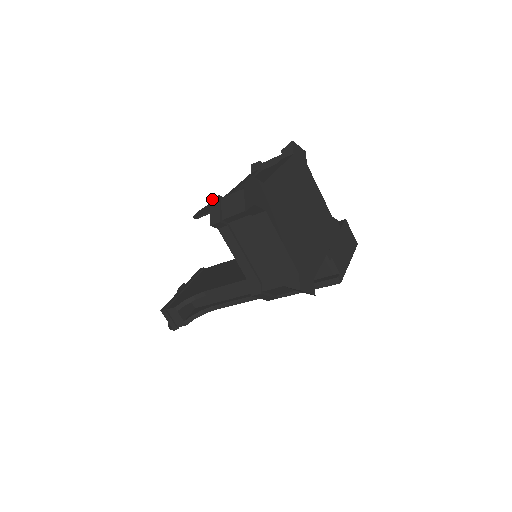
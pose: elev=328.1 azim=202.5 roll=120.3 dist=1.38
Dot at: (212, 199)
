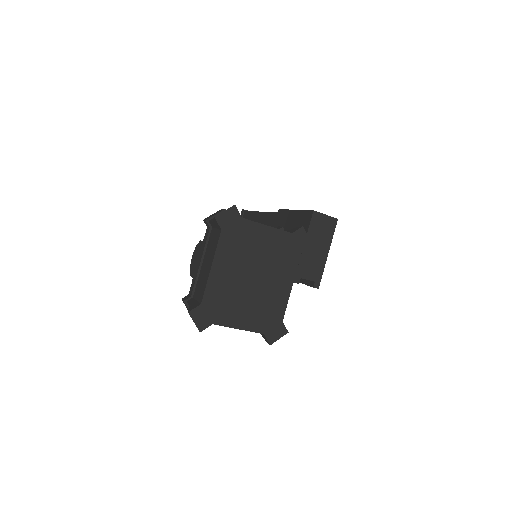
Dot at: occluded
